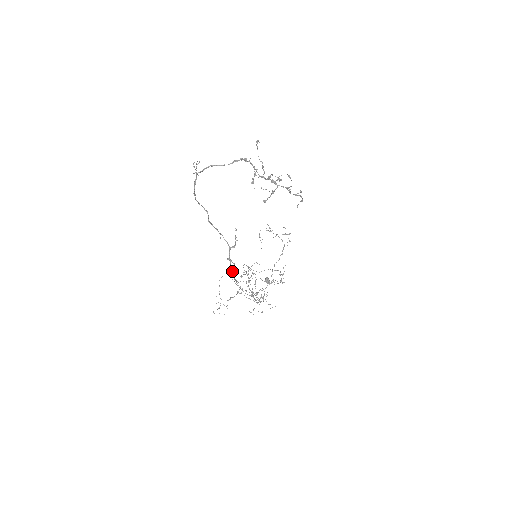
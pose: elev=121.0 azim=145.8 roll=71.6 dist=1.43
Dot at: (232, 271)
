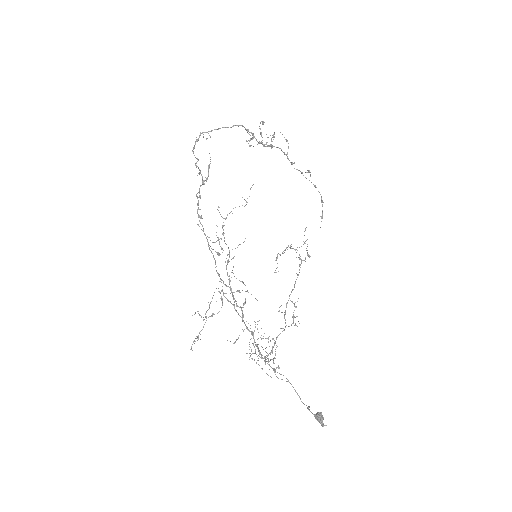
Dot at: (202, 218)
